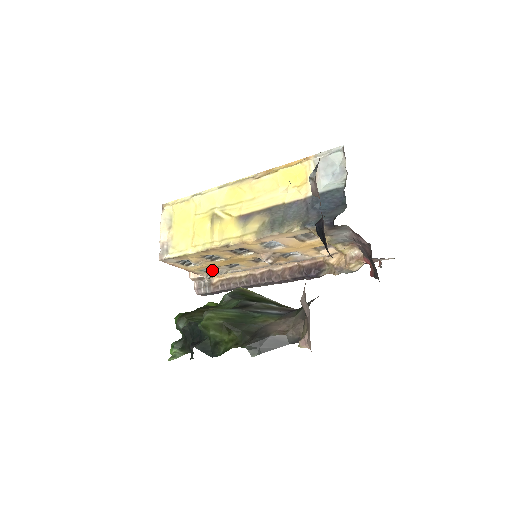
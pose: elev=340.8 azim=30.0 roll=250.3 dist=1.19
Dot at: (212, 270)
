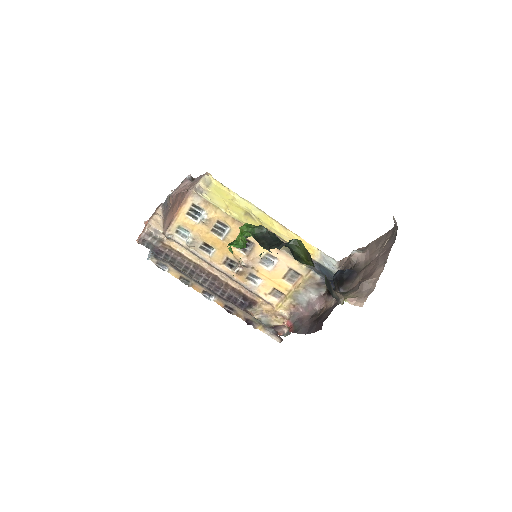
Dot at: (182, 236)
